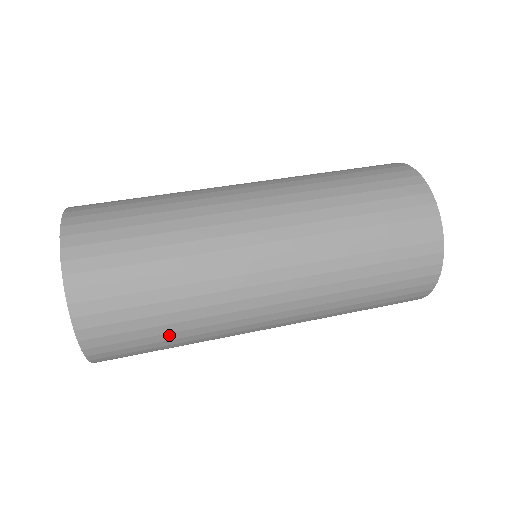
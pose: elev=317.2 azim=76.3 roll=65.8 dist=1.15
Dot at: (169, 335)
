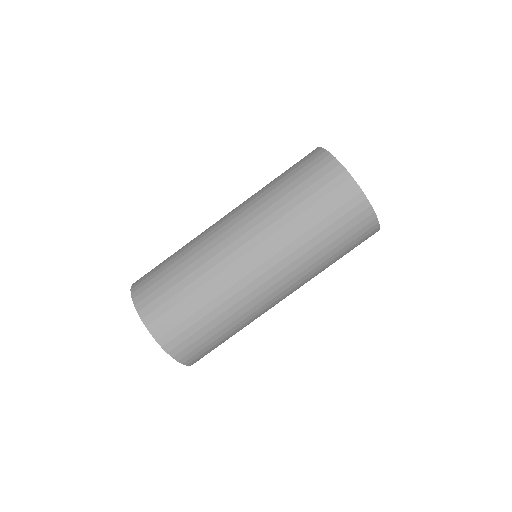
Dot at: (217, 328)
